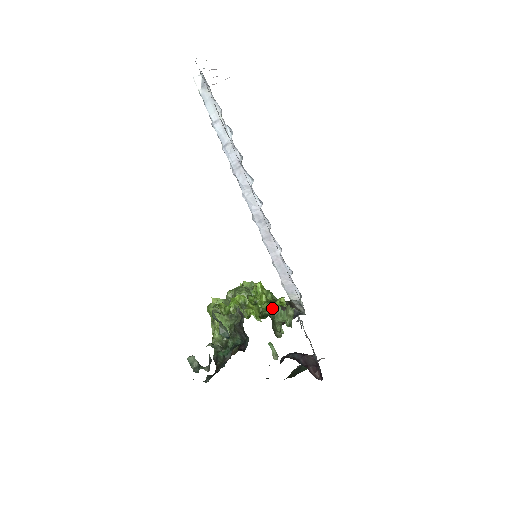
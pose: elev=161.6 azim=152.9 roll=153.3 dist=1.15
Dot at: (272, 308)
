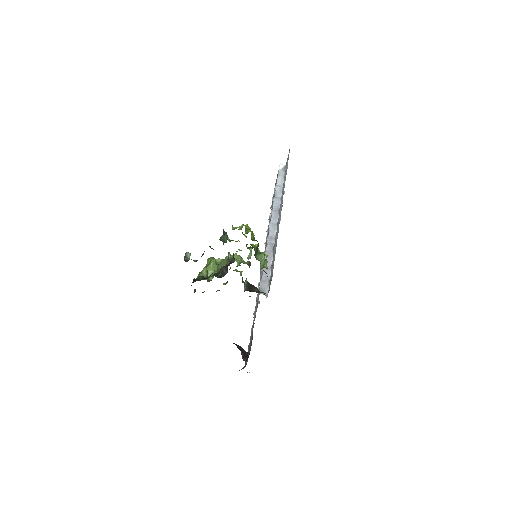
Dot at: (258, 252)
